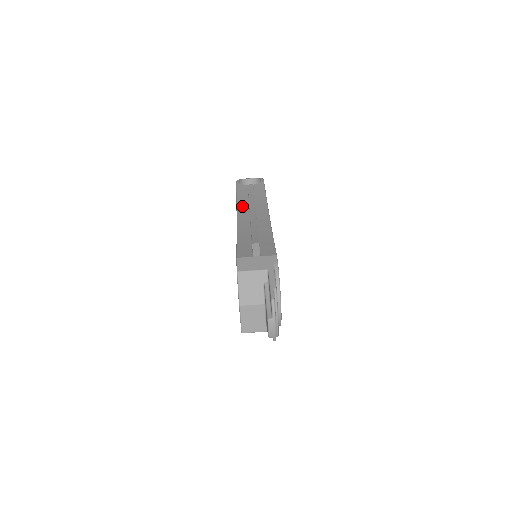
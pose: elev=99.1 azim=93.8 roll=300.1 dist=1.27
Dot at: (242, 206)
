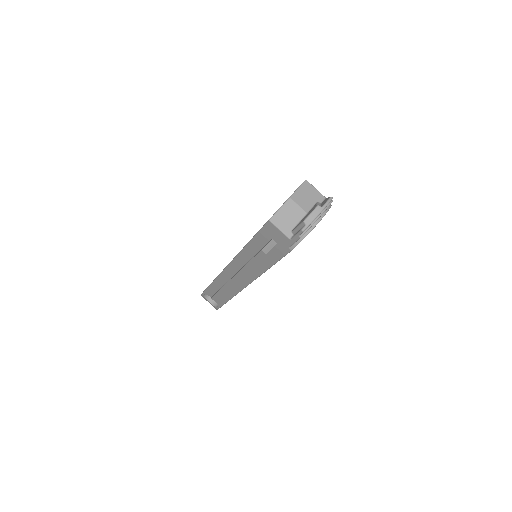
Dot at: occluded
